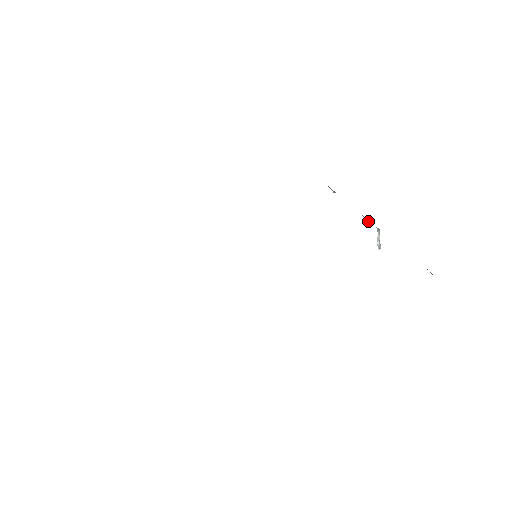
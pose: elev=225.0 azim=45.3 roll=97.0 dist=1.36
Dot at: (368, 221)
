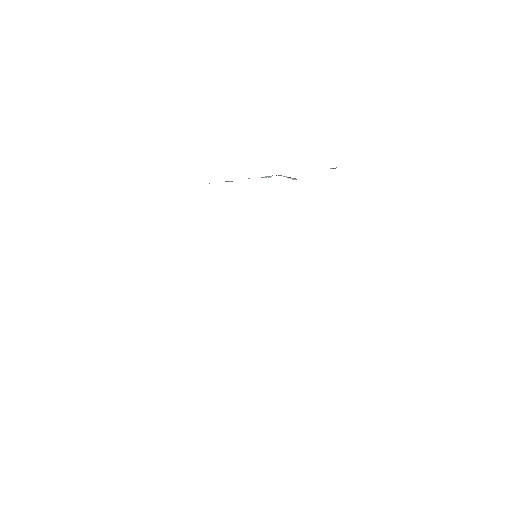
Dot at: (268, 177)
